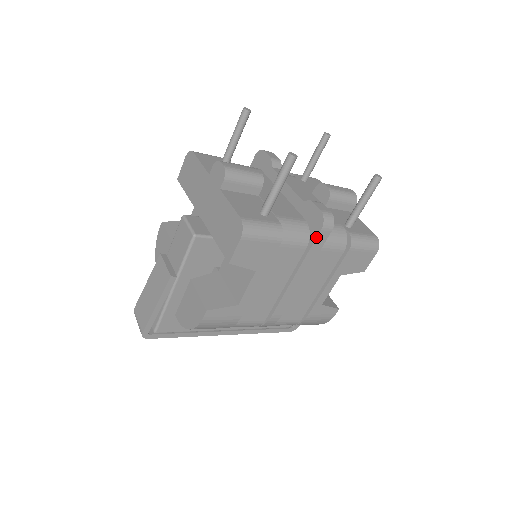
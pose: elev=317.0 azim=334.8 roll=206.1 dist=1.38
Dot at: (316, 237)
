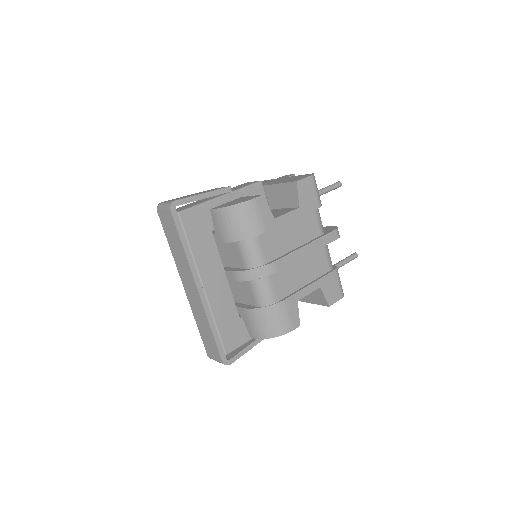
Dot at: (331, 231)
